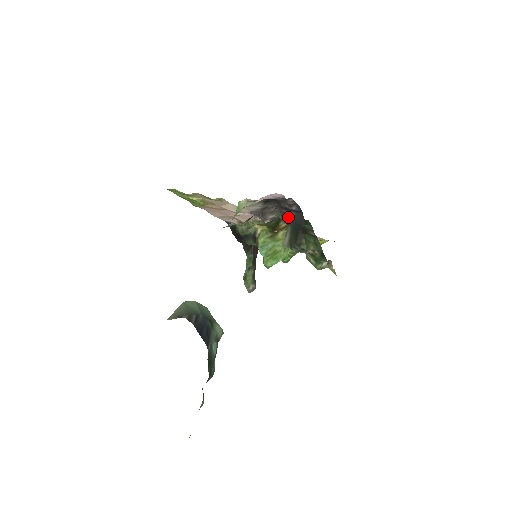
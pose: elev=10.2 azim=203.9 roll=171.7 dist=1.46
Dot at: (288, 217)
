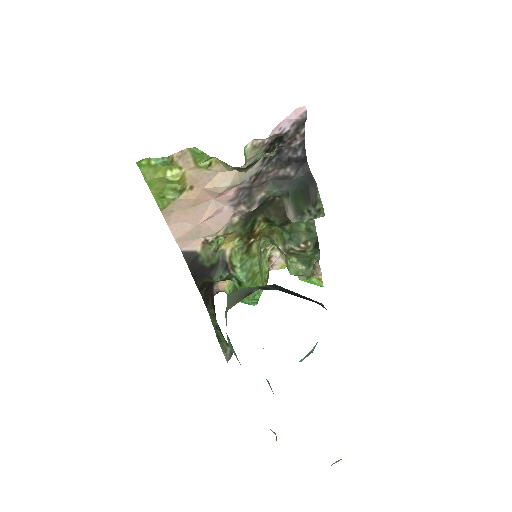
Dot at: (285, 182)
